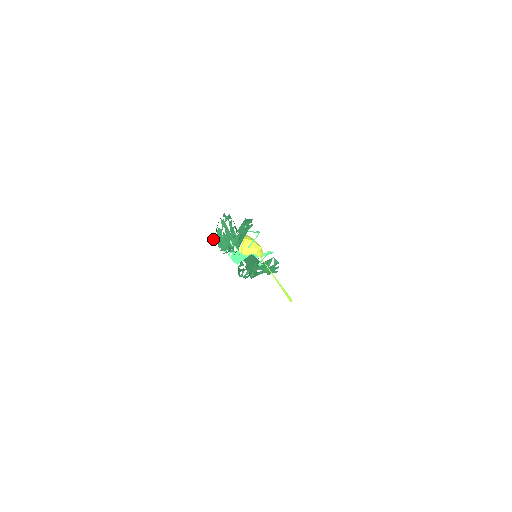
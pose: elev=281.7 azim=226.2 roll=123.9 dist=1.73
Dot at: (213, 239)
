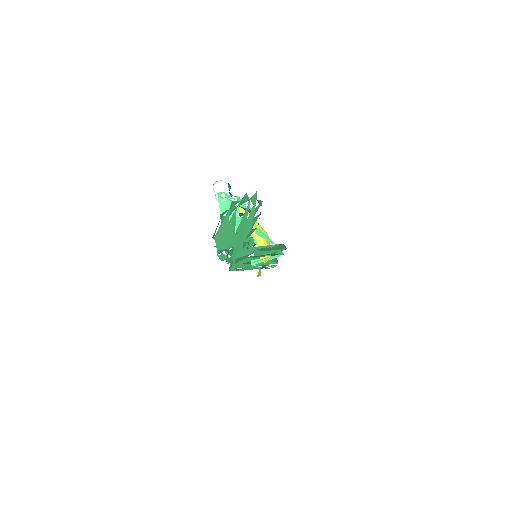
Dot at: (216, 186)
